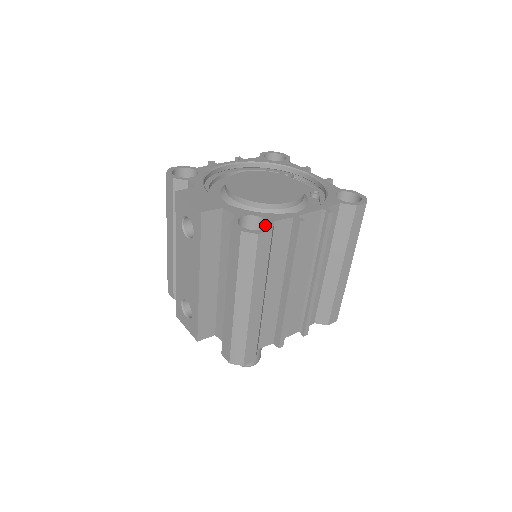
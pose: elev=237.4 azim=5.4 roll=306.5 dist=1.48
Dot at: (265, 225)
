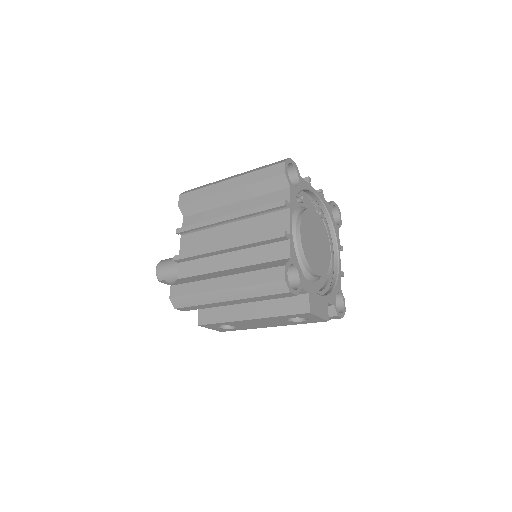
Dot at: (336, 294)
